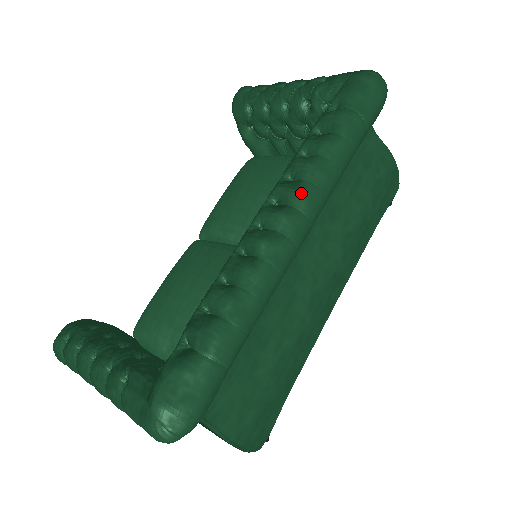
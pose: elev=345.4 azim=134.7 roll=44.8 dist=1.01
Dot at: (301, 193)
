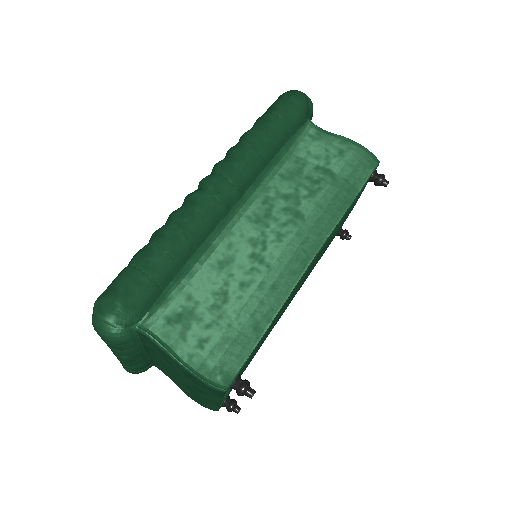
Dot at: (217, 164)
